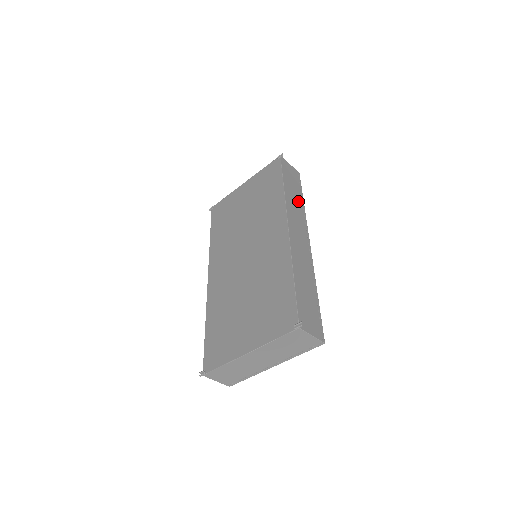
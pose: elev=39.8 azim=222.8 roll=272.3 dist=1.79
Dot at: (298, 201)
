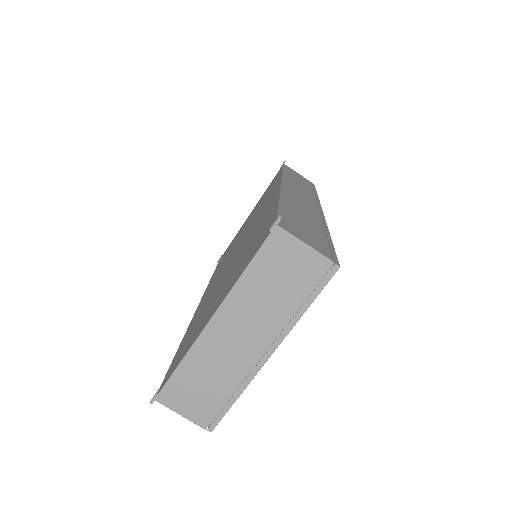
Dot at: (307, 188)
